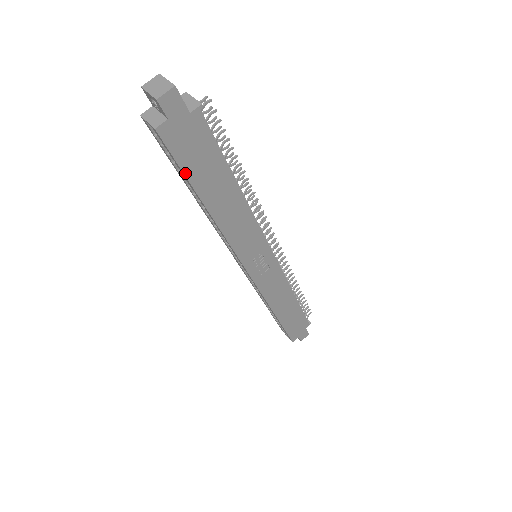
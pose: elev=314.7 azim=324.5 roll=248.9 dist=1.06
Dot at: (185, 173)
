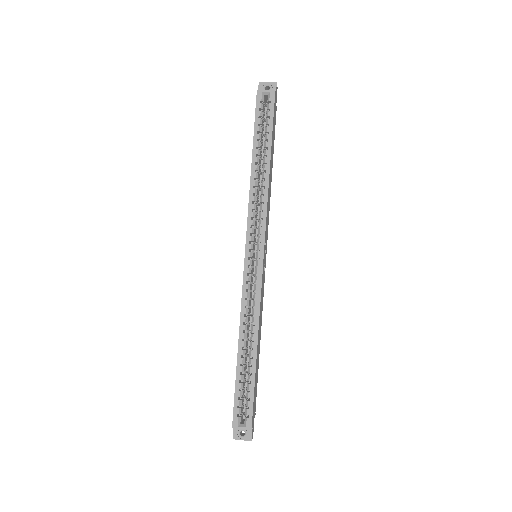
Dot at: (273, 127)
